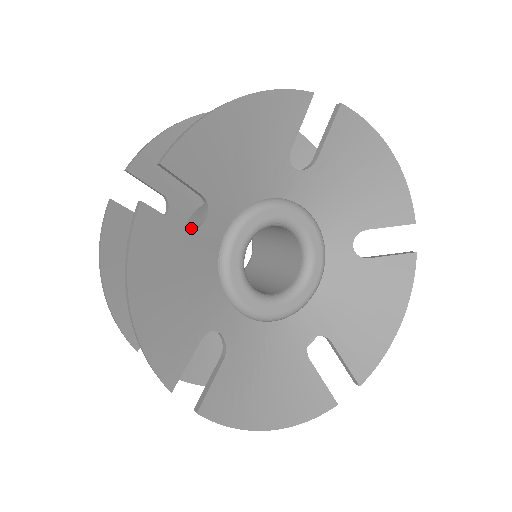
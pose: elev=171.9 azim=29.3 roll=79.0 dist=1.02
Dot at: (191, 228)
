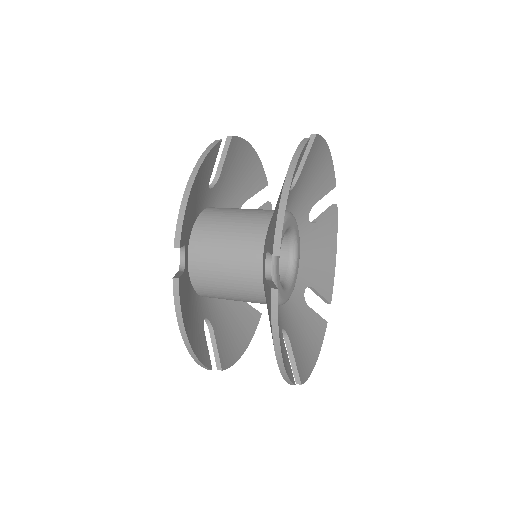
Dot at: (220, 210)
